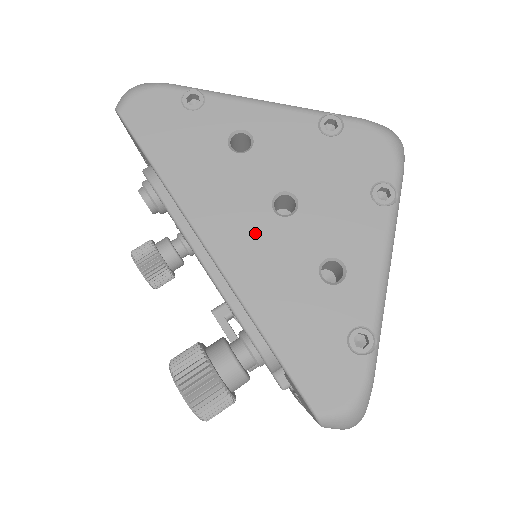
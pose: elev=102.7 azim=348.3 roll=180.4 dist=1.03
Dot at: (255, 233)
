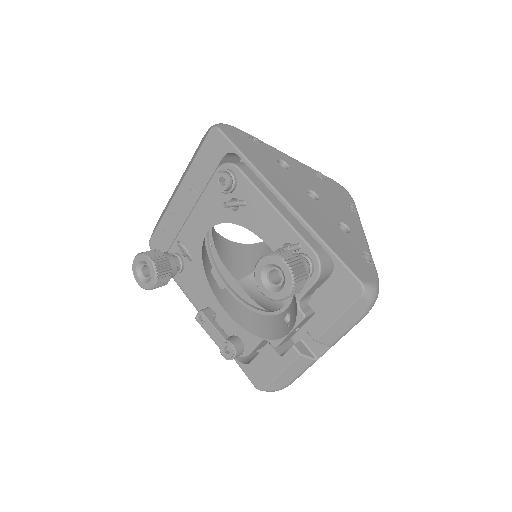
Dot at: (304, 200)
